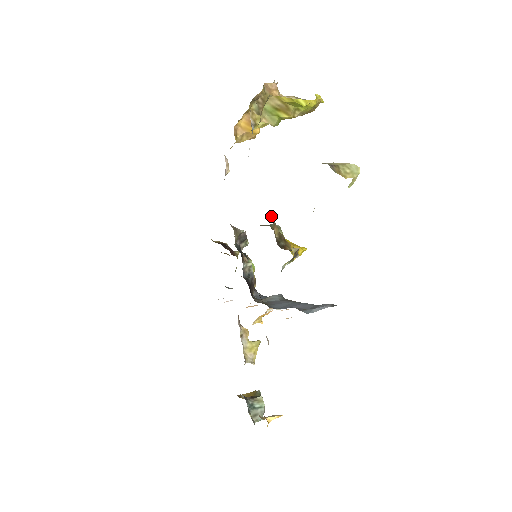
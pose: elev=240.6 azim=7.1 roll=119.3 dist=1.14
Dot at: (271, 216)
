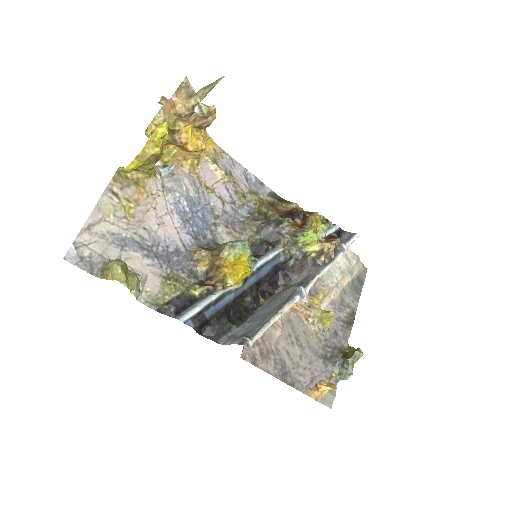
Dot at: (189, 255)
